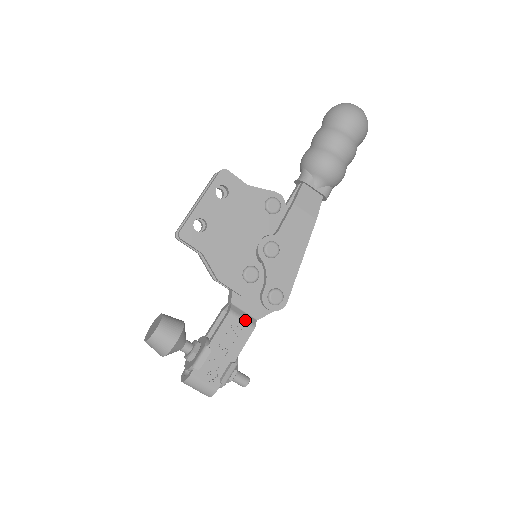
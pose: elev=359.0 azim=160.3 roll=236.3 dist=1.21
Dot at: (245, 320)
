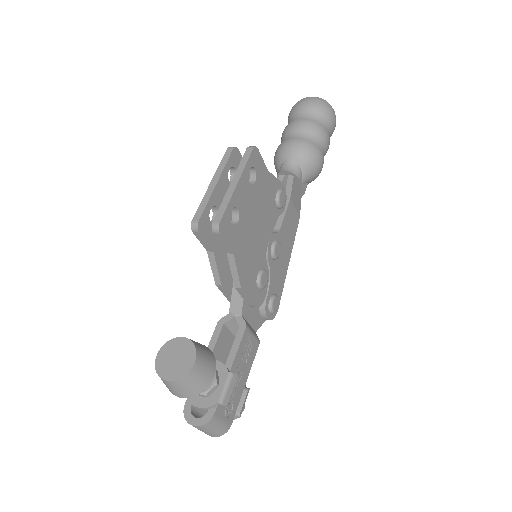
Dot at: (254, 334)
